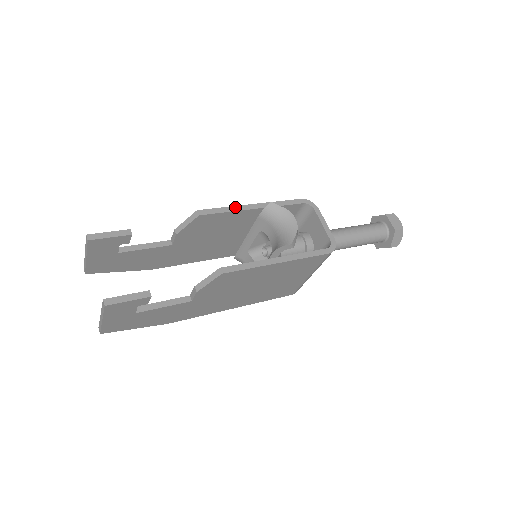
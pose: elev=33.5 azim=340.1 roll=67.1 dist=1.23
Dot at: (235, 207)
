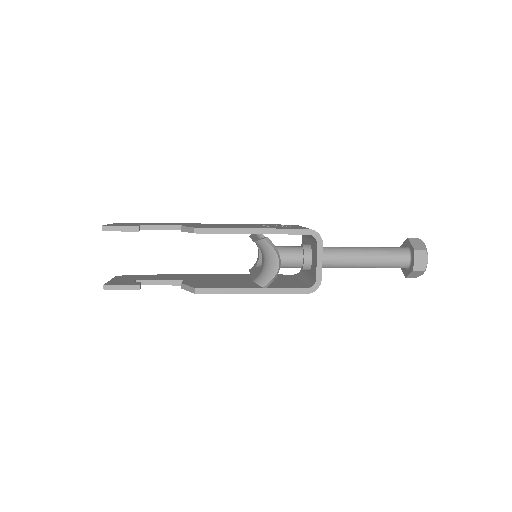
Dot at: (233, 229)
